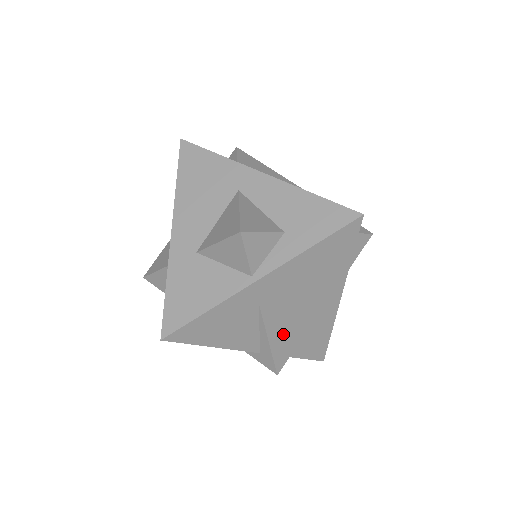
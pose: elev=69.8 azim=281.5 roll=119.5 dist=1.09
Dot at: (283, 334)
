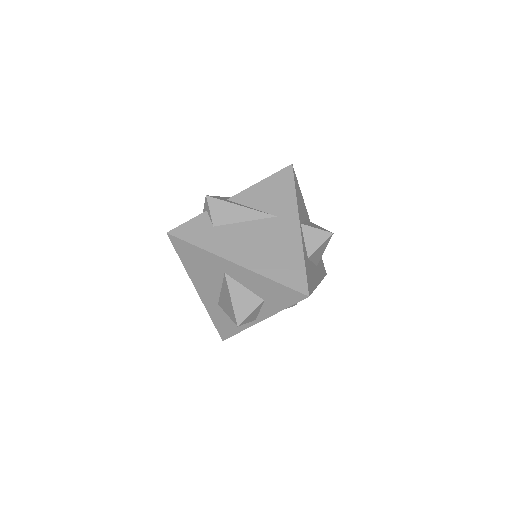
Dot at: occluded
